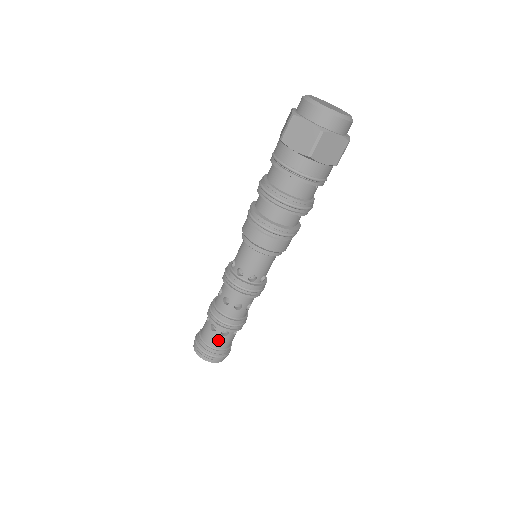
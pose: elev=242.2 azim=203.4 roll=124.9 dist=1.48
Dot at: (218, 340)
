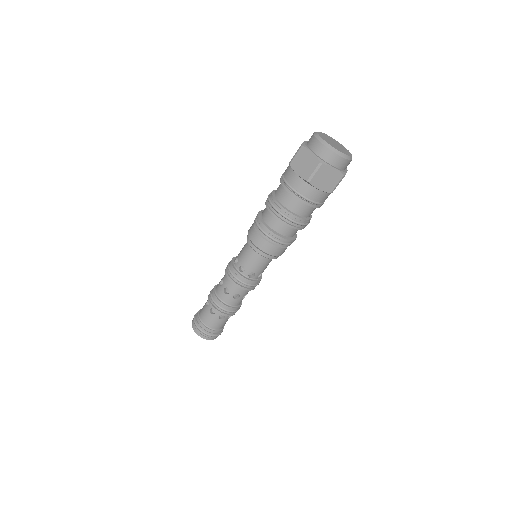
Dot at: (224, 323)
